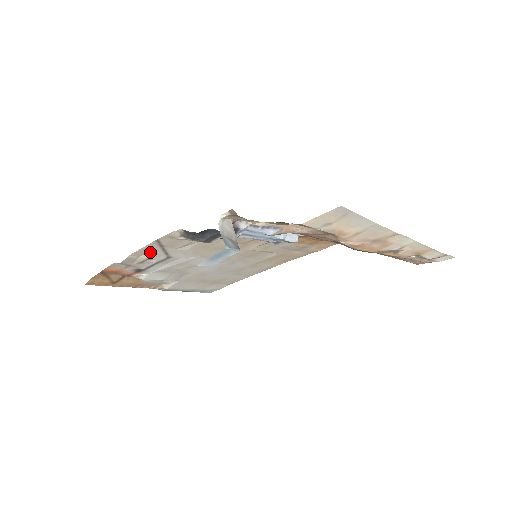
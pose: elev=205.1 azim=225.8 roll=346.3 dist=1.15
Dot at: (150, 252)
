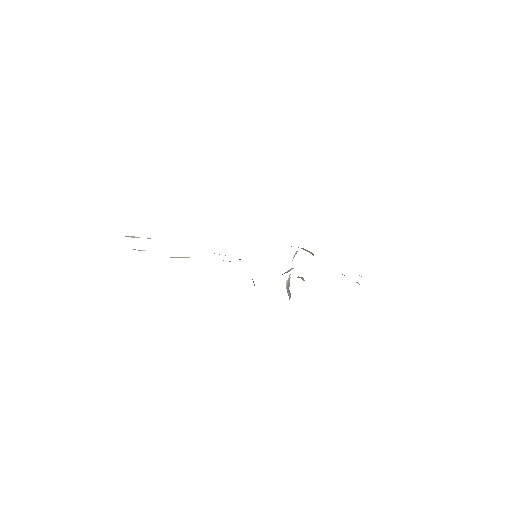
Dot at: (184, 257)
